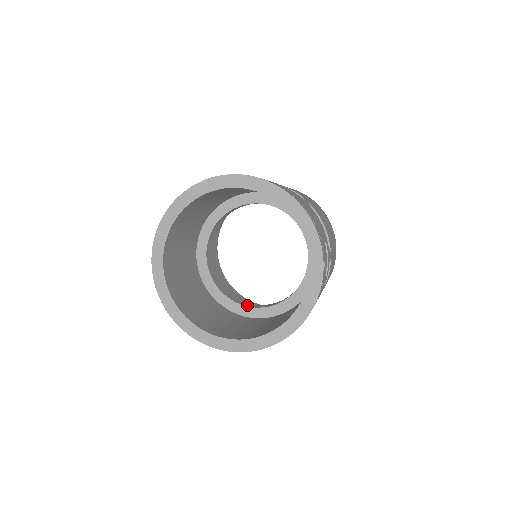
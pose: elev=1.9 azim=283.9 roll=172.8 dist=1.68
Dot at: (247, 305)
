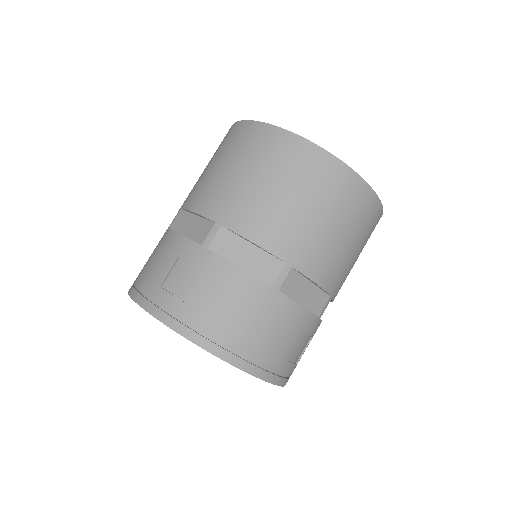
Dot at: occluded
